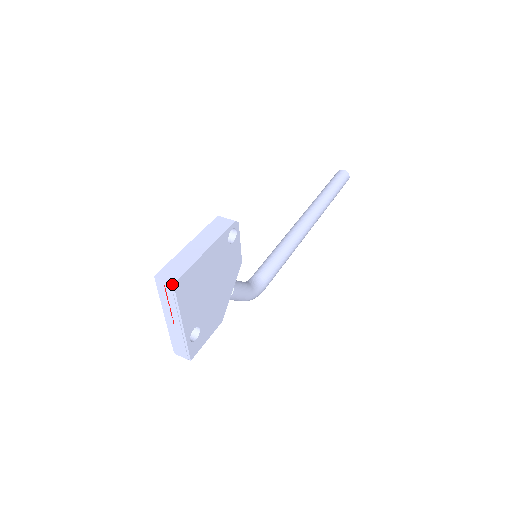
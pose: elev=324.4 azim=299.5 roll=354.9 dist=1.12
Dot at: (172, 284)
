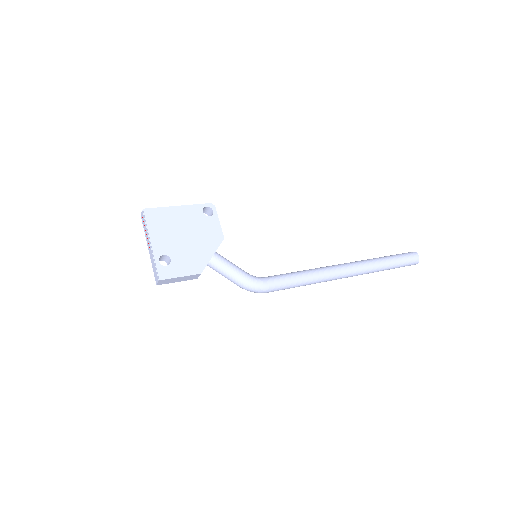
Dot at: (143, 210)
